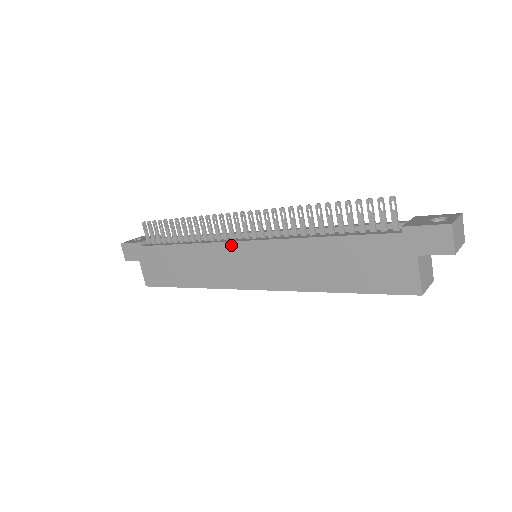
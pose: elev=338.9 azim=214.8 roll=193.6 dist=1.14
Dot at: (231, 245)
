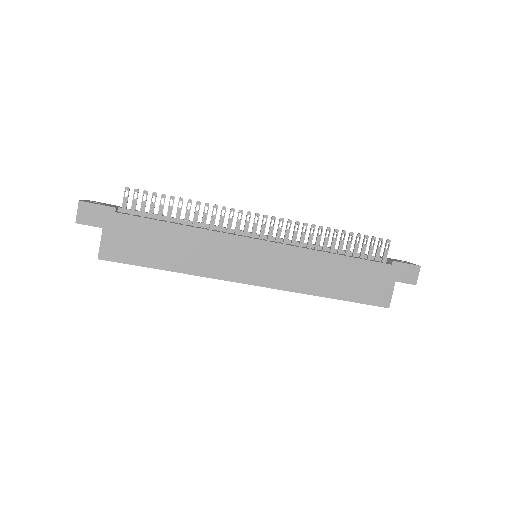
Dot at: (247, 241)
